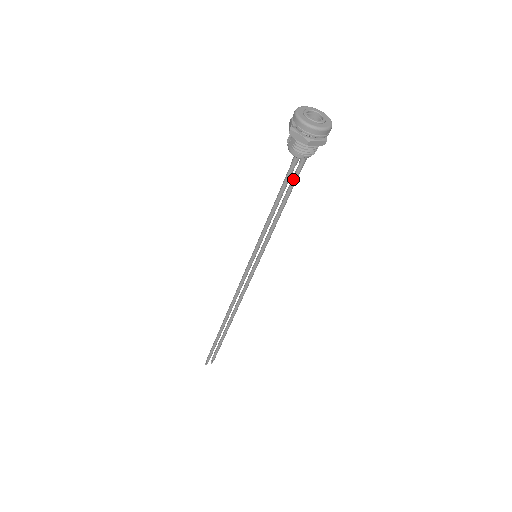
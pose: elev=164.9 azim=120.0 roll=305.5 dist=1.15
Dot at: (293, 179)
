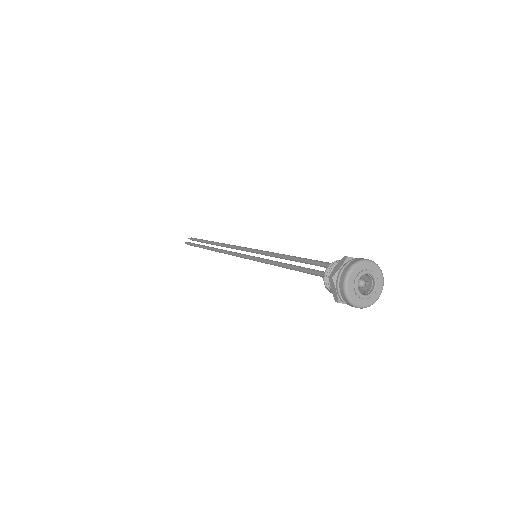
Dot at: occluded
